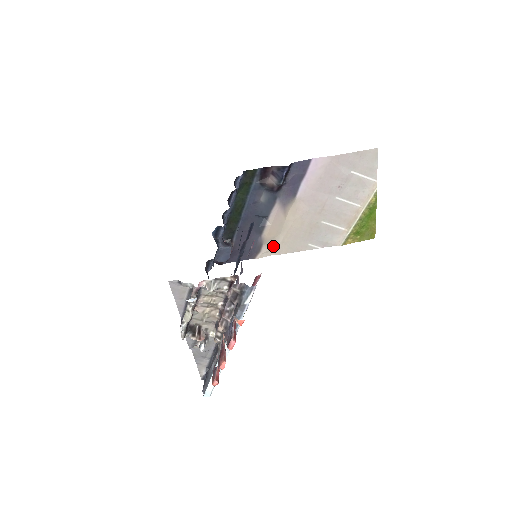
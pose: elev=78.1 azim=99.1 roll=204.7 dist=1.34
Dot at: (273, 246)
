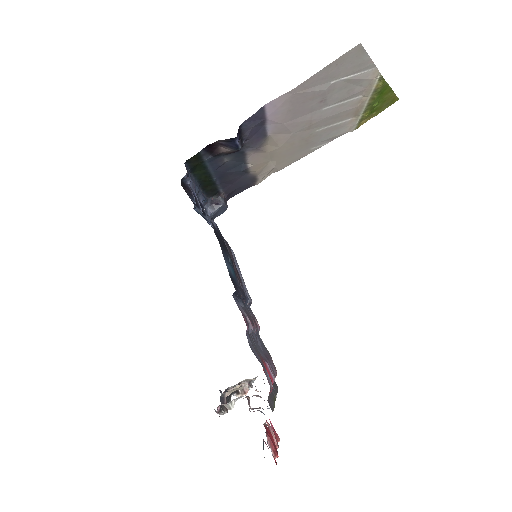
Dot at: (269, 170)
